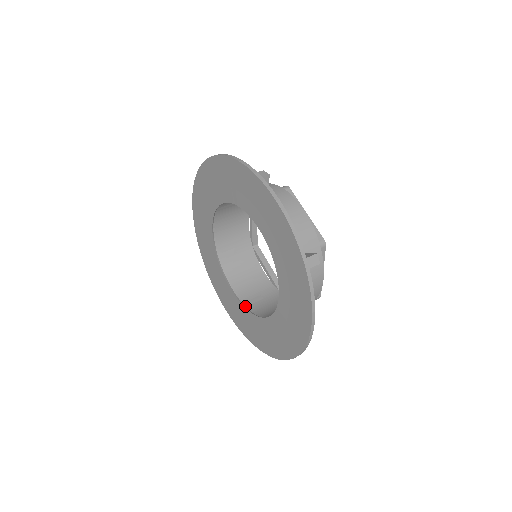
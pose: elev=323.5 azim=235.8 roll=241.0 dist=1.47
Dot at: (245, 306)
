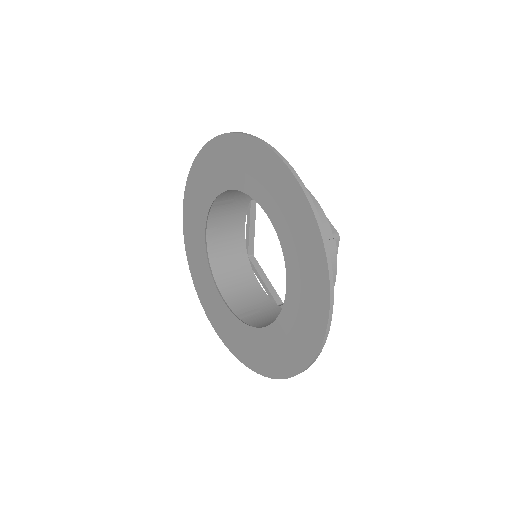
Dot at: (278, 319)
